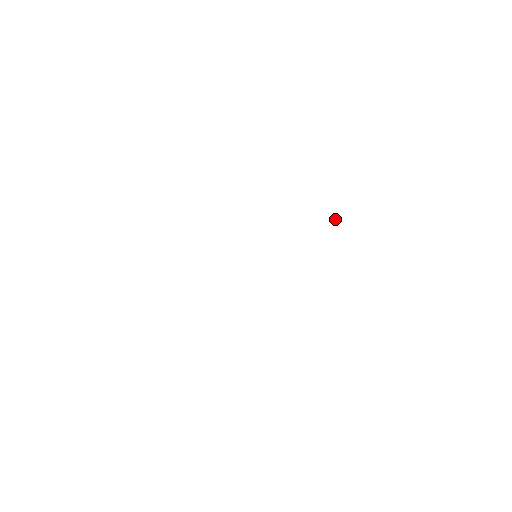
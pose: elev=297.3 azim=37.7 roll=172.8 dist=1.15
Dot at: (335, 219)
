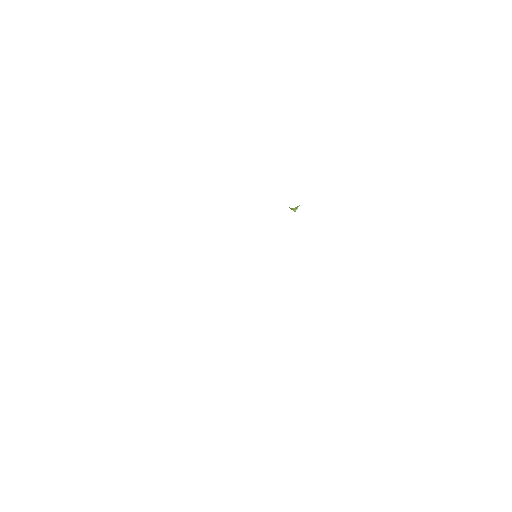
Dot at: (296, 207)
